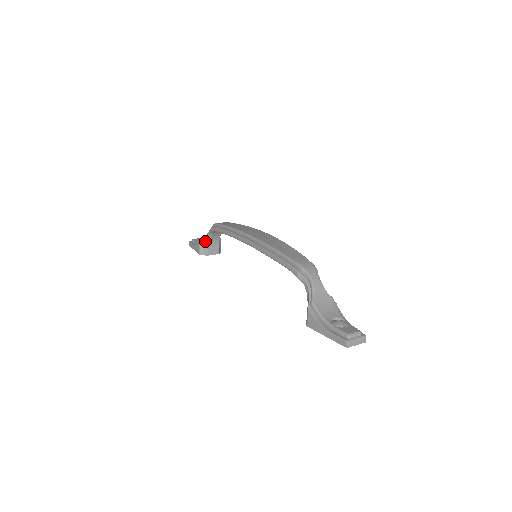
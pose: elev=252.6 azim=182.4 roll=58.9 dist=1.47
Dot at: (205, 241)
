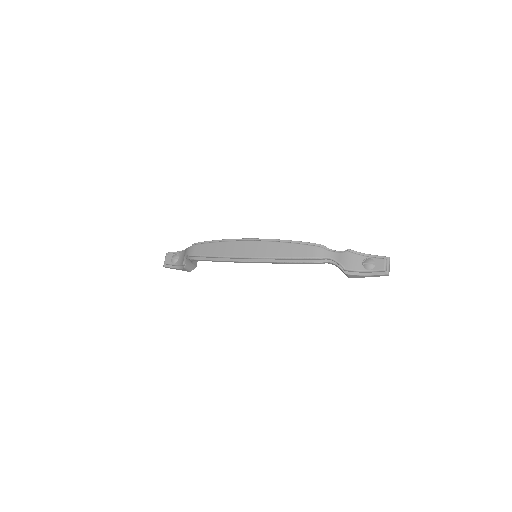
Dot at: (188, 264)
